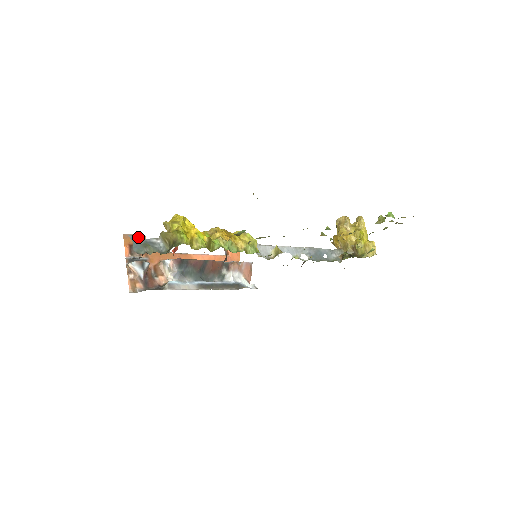
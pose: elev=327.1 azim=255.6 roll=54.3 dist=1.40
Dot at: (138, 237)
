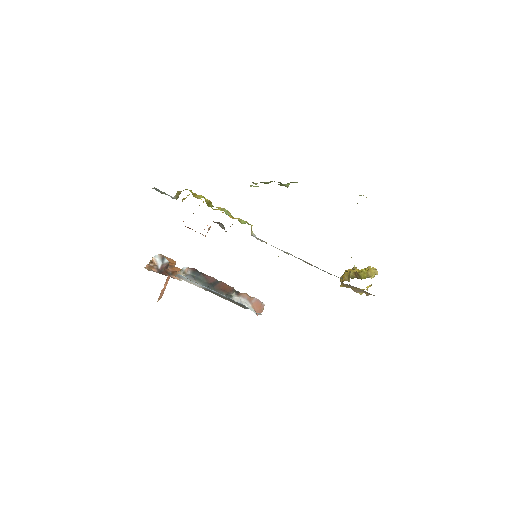
Dot at: (170, 259)
